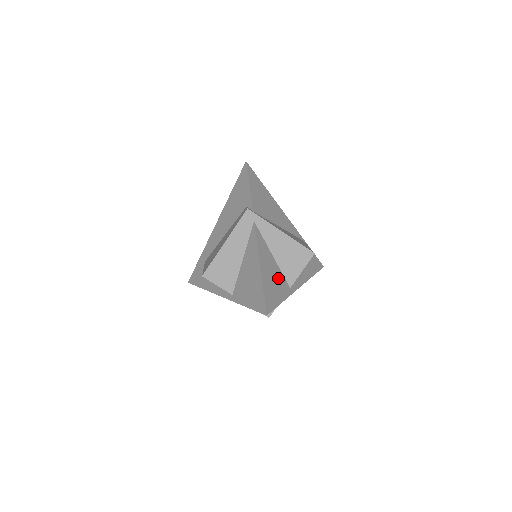
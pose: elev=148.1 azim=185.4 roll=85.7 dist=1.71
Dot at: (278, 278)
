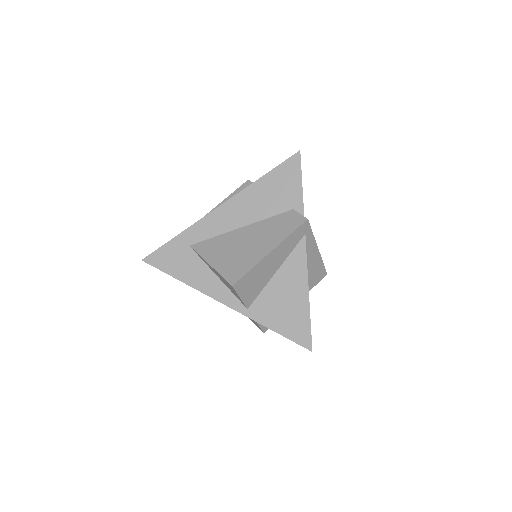
Dot at: occluded
